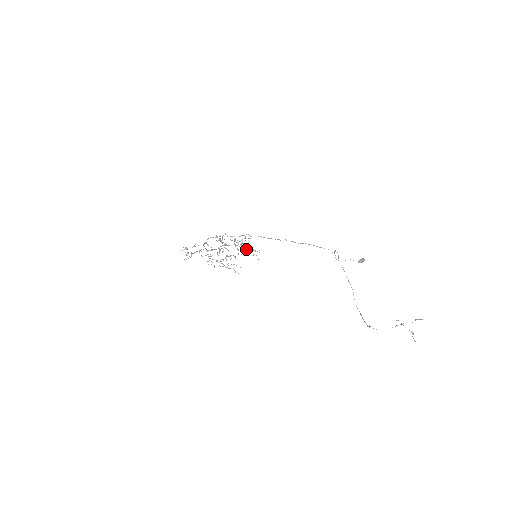
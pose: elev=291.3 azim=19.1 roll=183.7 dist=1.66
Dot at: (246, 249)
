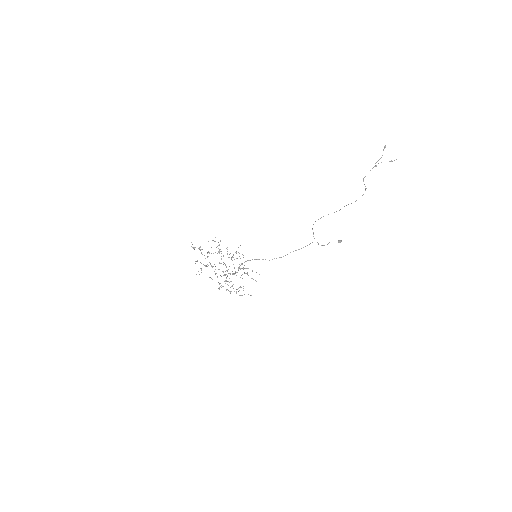
Dot at: occluded
